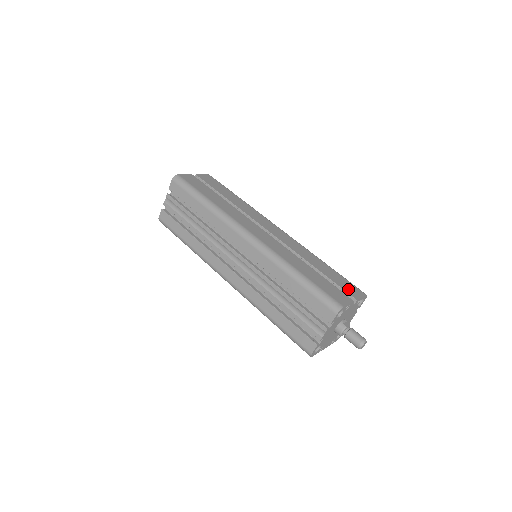
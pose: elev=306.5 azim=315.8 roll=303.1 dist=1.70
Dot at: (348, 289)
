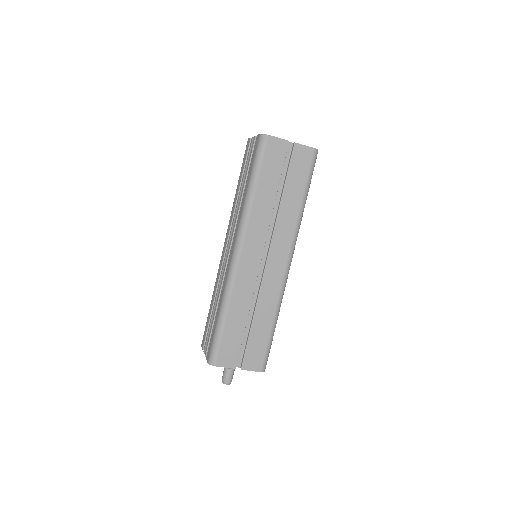
Dot at: (250, 357)
